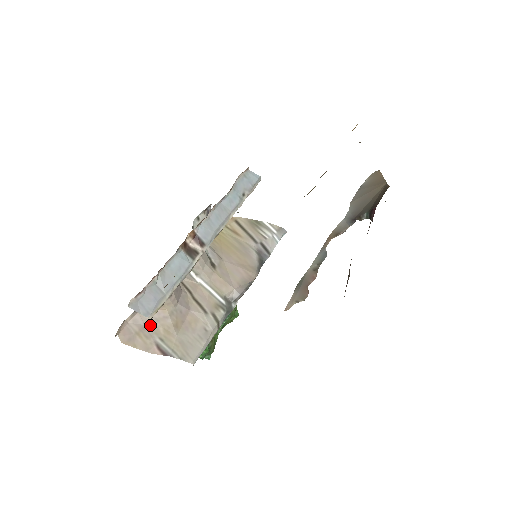
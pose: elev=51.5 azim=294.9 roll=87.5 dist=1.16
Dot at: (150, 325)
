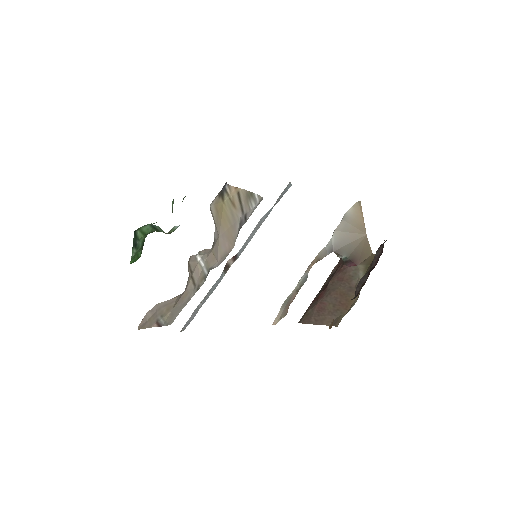
Dot at: (160, 309)
